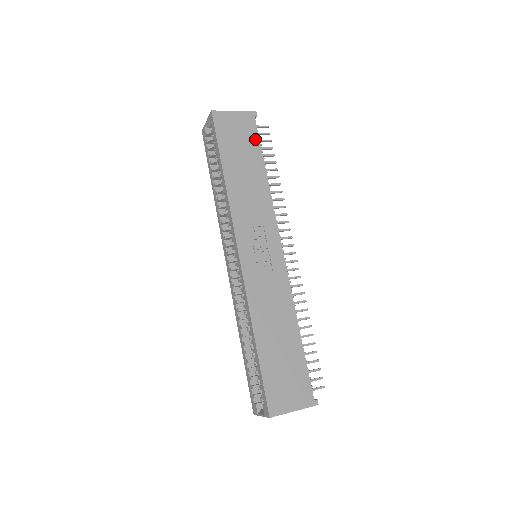
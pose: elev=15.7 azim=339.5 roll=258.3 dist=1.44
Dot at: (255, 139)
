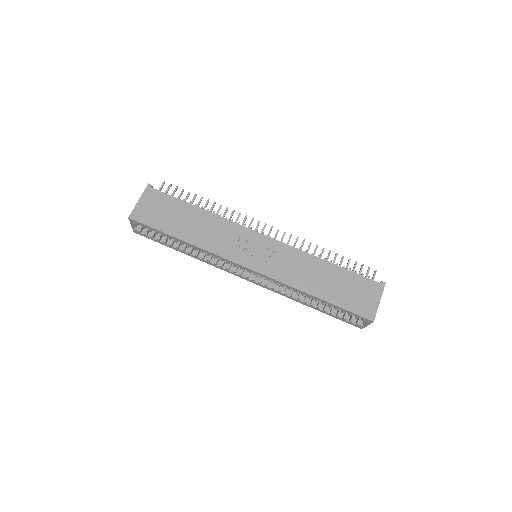
Dot at: (170, 199)
